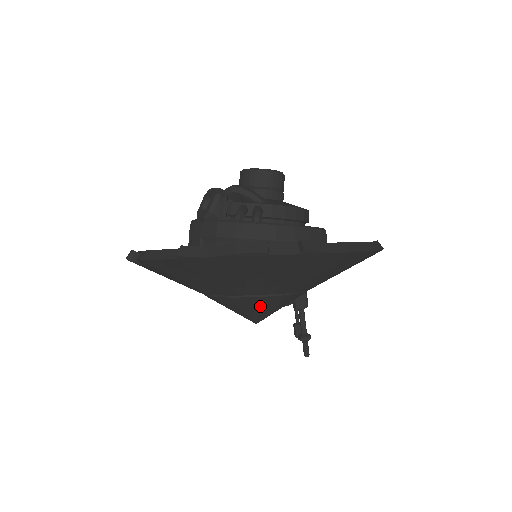
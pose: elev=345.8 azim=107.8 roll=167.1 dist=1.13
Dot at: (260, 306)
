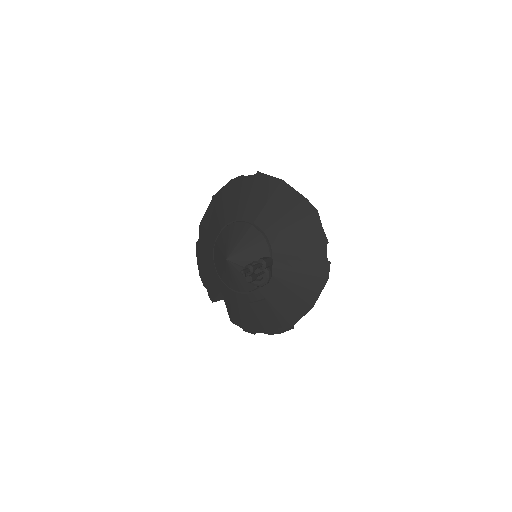
Dot at: (233, 234)
